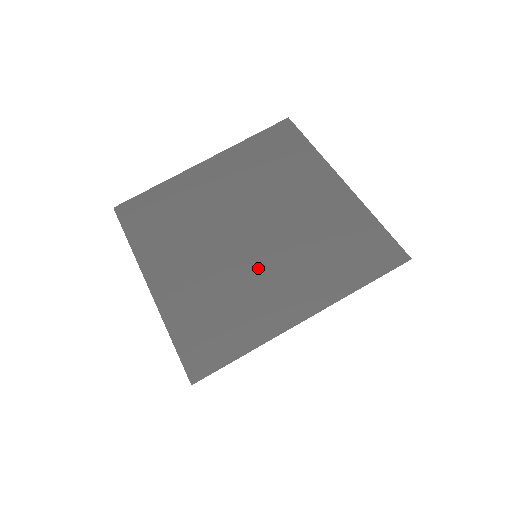
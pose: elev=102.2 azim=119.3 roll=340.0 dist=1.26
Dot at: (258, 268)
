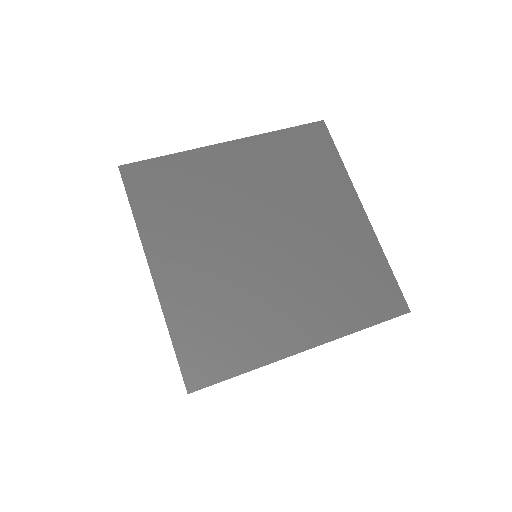
Dot at: (270, 284)
